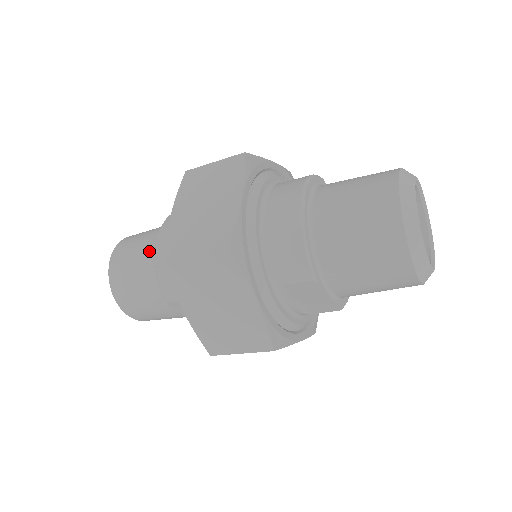
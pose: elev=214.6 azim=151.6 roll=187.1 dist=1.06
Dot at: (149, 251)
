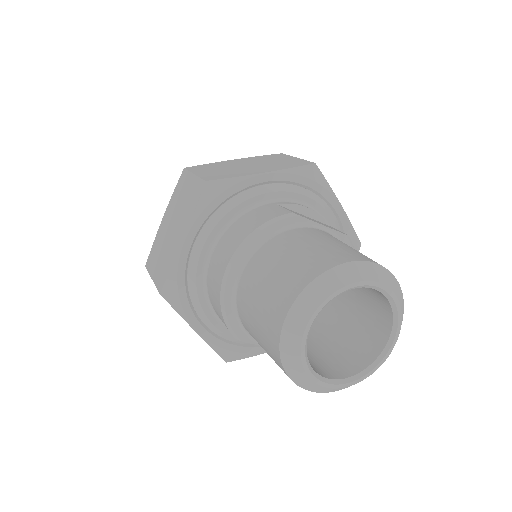
Dot at: occluded
